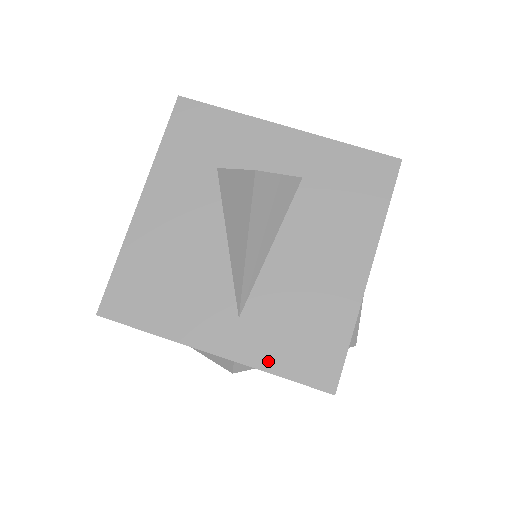
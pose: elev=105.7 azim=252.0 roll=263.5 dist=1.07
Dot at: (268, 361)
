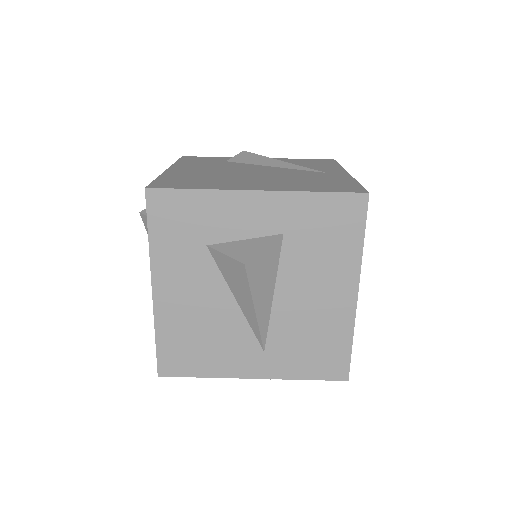
Dot at: (295, 373)
